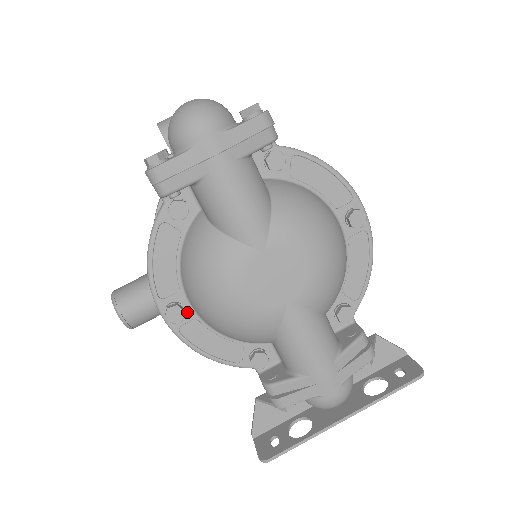
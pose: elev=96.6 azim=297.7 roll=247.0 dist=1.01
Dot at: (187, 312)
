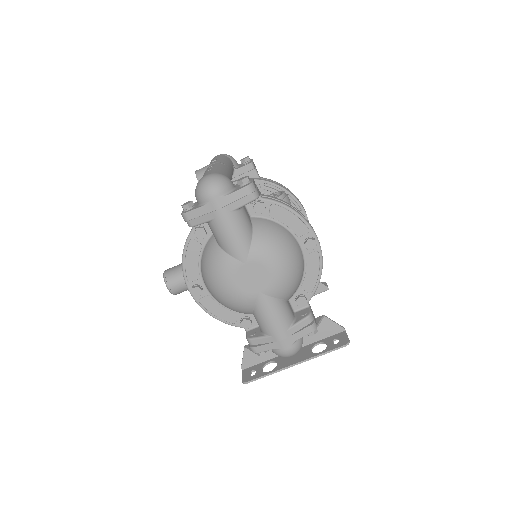
Dot at: (204, 291)
